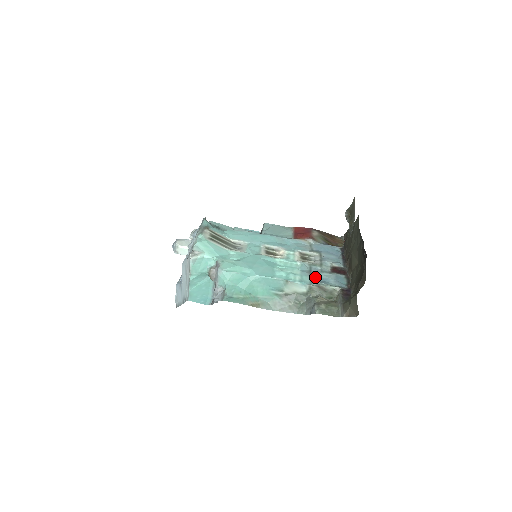
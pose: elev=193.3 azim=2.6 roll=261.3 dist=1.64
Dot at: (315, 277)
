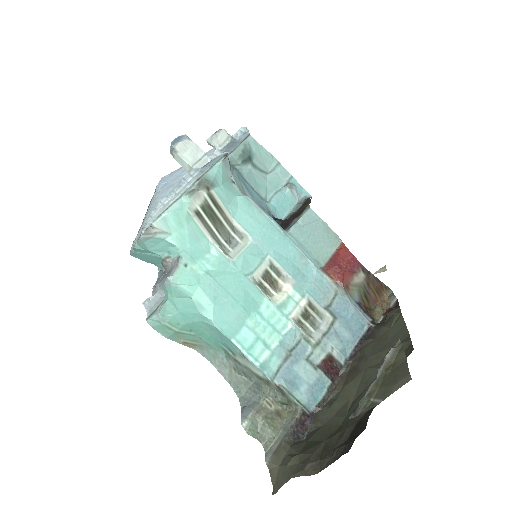
Dot at: (288, 368)
